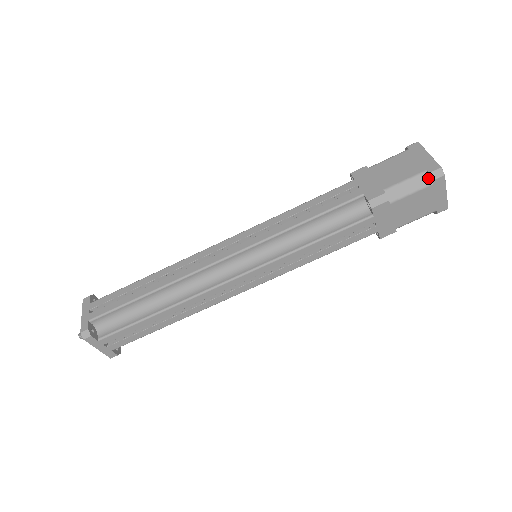
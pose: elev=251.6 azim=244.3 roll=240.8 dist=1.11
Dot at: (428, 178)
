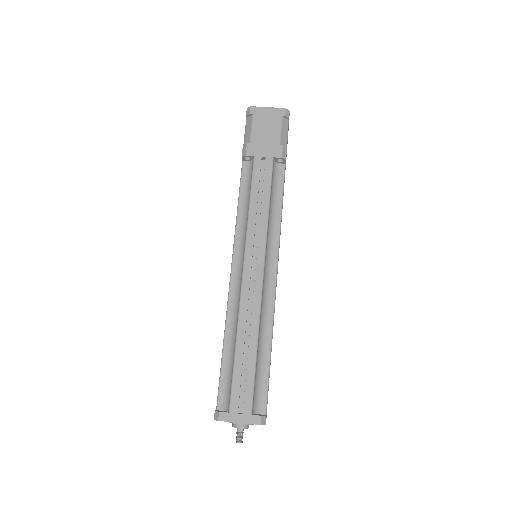
Dot at: (249, 117)
